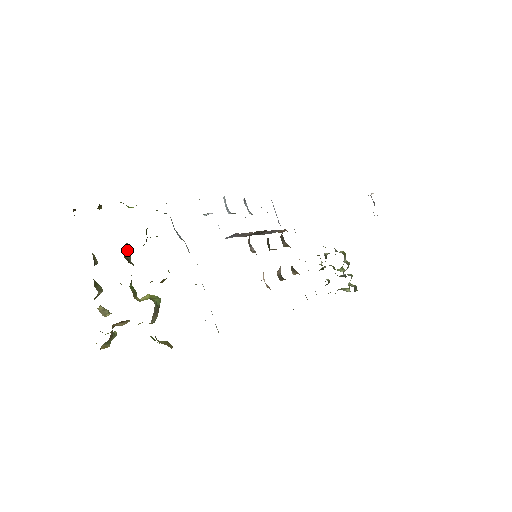
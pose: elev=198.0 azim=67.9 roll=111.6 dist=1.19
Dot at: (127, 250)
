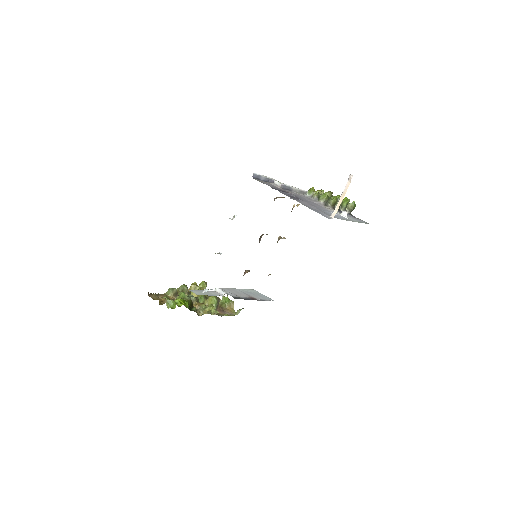
Dot at: occluded
